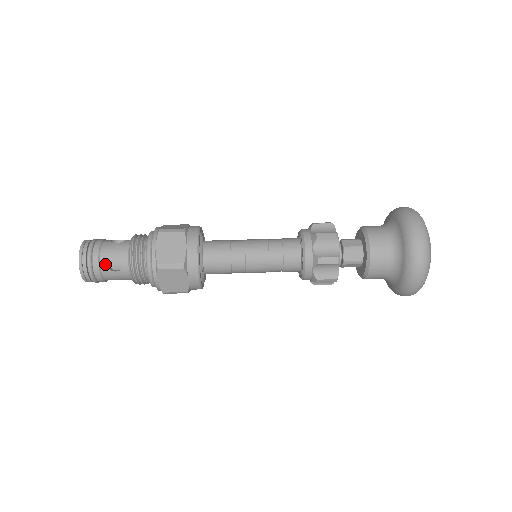
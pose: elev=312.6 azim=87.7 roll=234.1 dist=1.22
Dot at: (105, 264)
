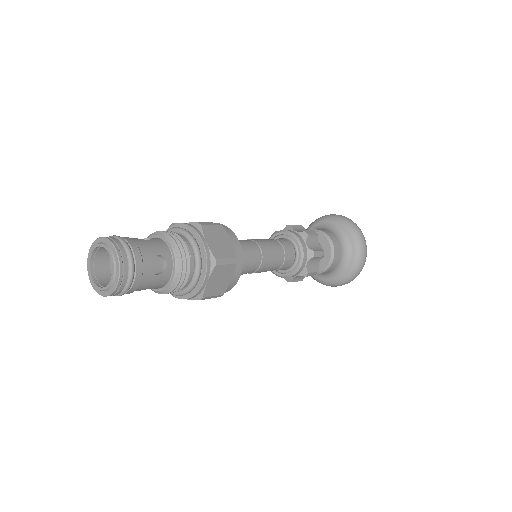
Dot at: (148, 265)
